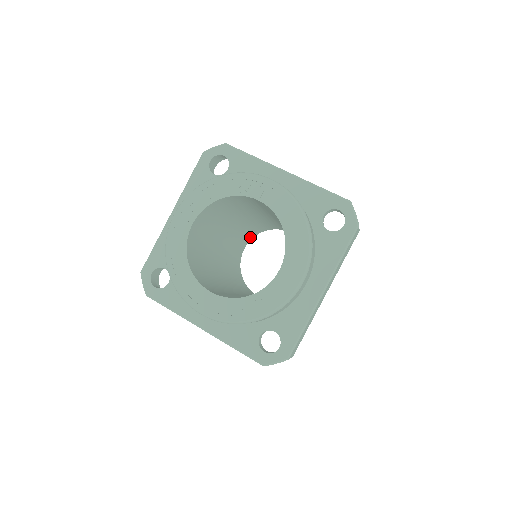
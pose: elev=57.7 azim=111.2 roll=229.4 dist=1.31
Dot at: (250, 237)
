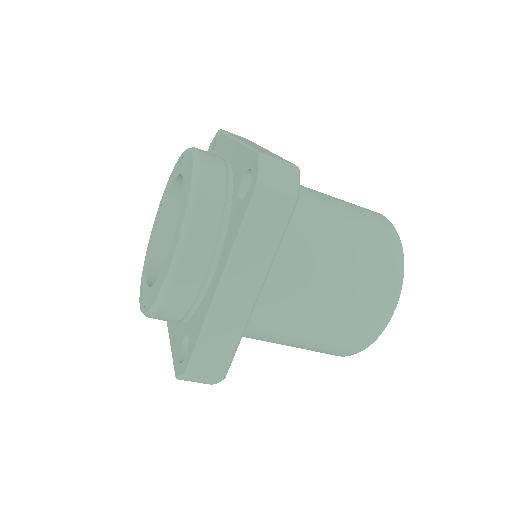
Dot at: occluded
